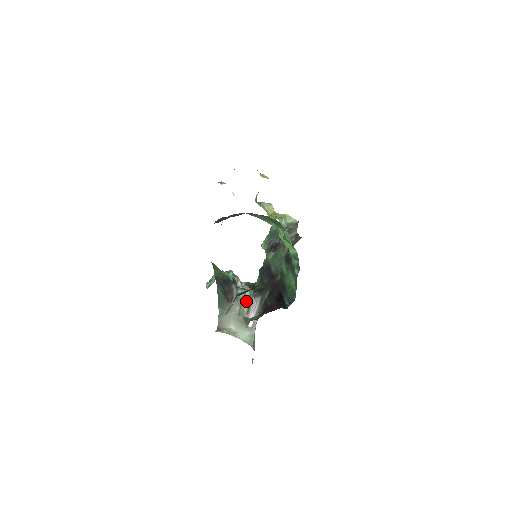
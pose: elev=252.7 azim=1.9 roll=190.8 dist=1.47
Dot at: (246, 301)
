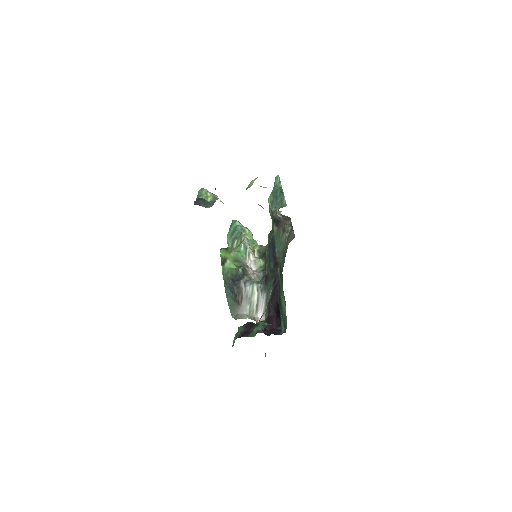
Dot at: (254, 298)
